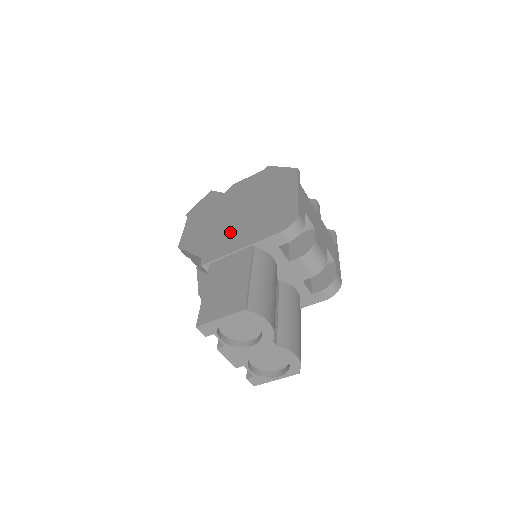
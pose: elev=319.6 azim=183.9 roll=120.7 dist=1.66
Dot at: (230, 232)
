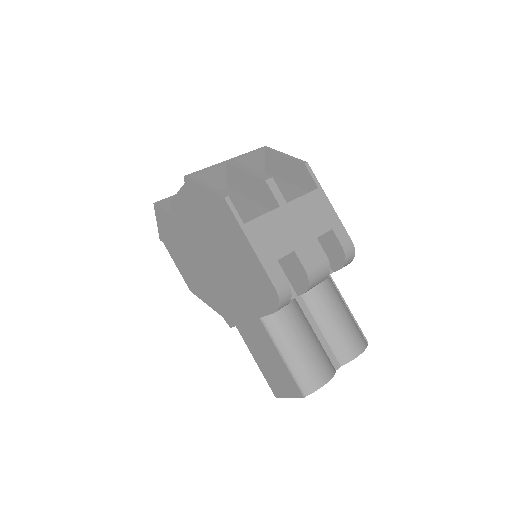
Dot at: (224, 291)
